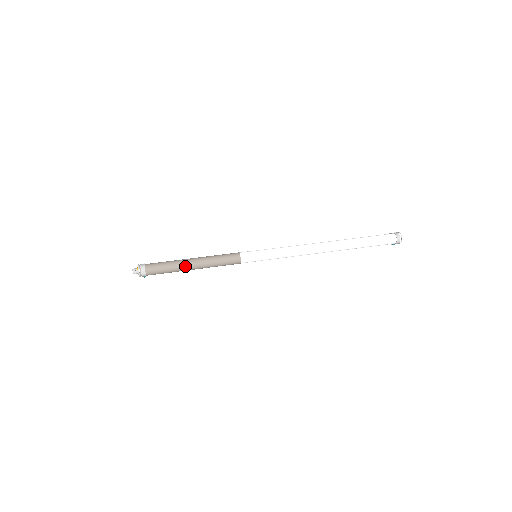
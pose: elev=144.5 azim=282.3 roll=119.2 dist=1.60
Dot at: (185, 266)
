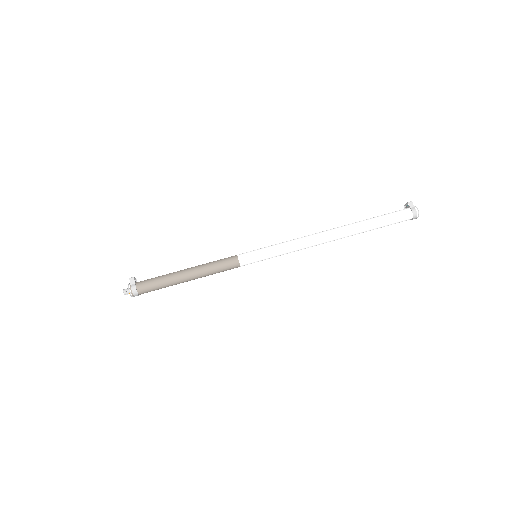
Dot at: occluded
